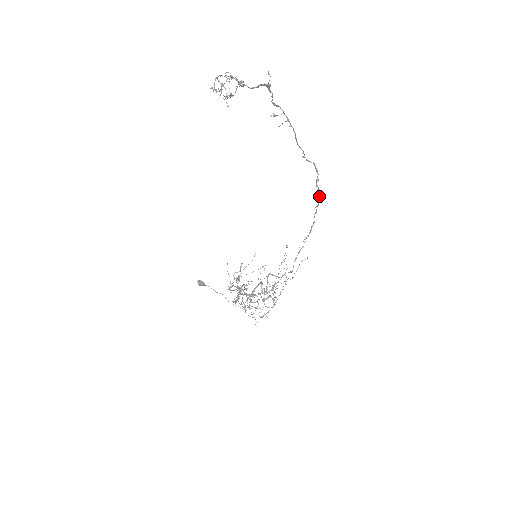
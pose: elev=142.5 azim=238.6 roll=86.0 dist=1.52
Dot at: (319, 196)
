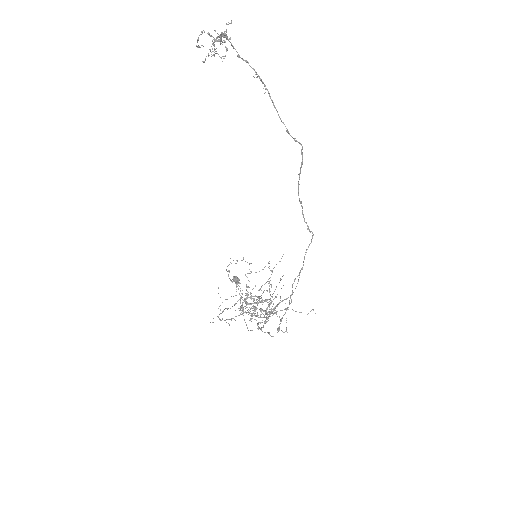
Dot at: (298, 187)
